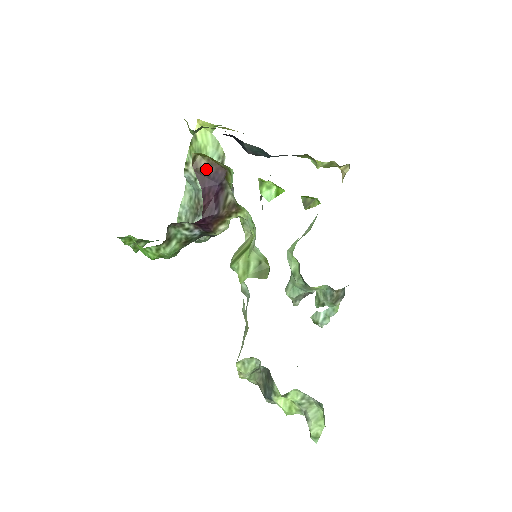
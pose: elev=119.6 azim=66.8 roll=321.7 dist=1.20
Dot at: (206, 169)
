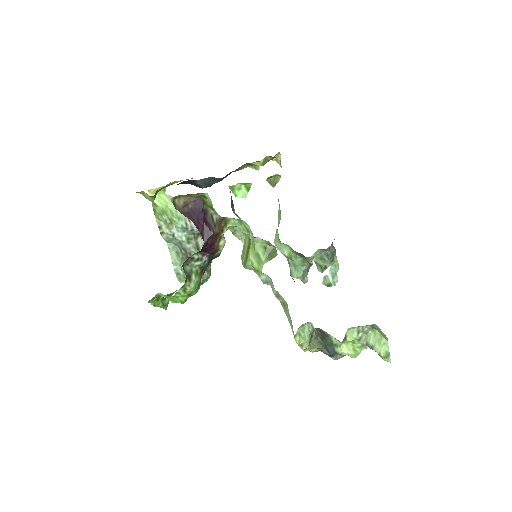
Dot at: (186, 205)
